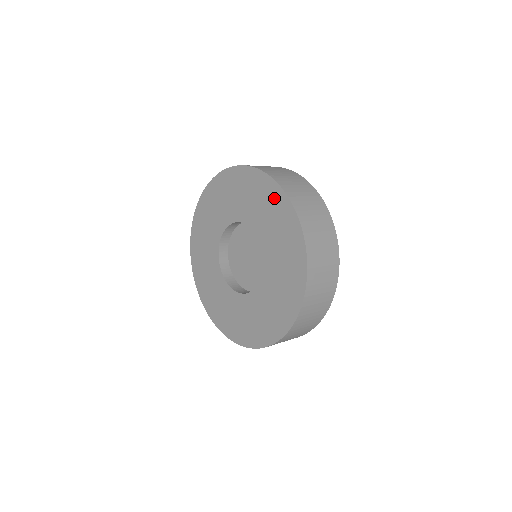
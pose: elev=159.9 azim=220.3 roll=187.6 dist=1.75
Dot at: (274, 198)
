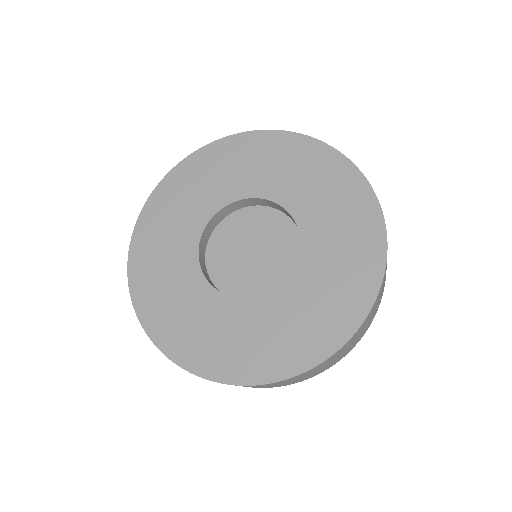
Dot at: (340, 177)
